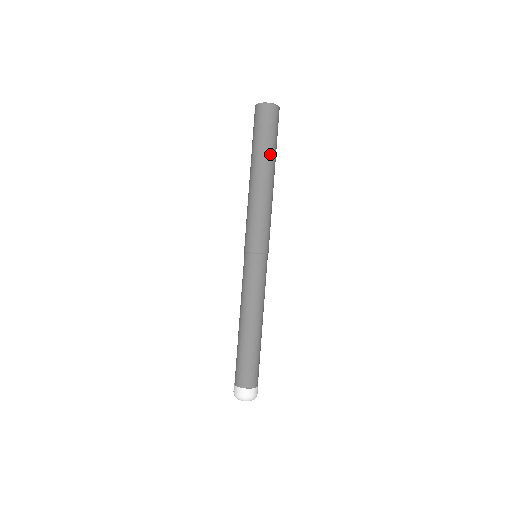
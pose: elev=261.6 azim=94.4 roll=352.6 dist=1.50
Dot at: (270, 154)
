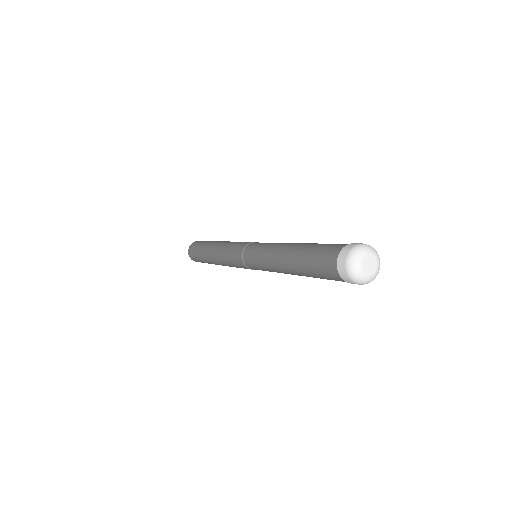
Dot at: occluded
